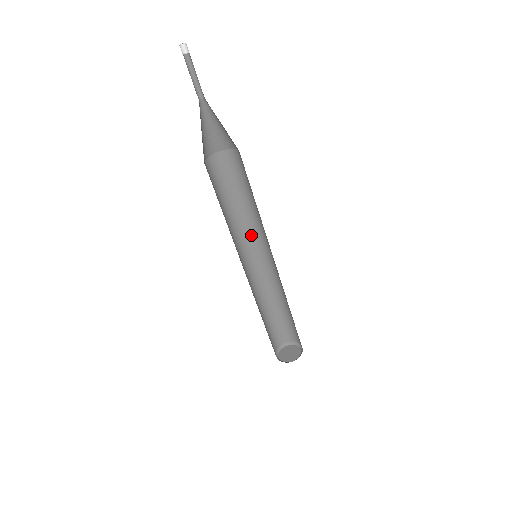
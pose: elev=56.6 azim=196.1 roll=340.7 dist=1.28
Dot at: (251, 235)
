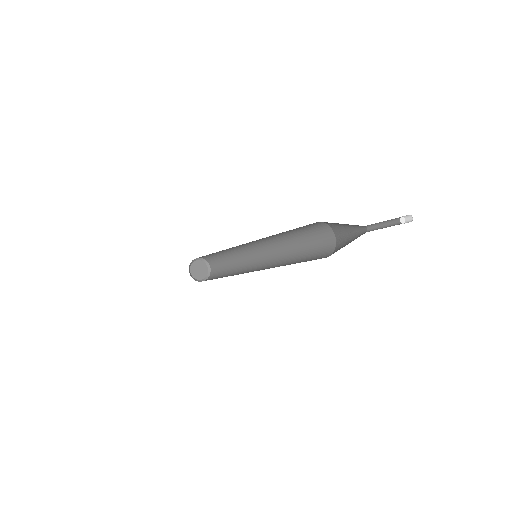
Dot at: occluded
